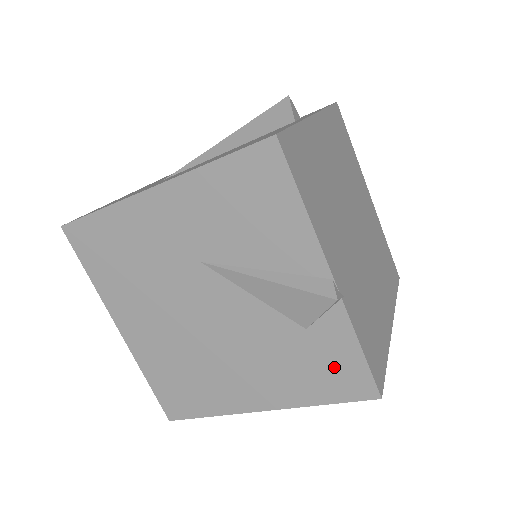
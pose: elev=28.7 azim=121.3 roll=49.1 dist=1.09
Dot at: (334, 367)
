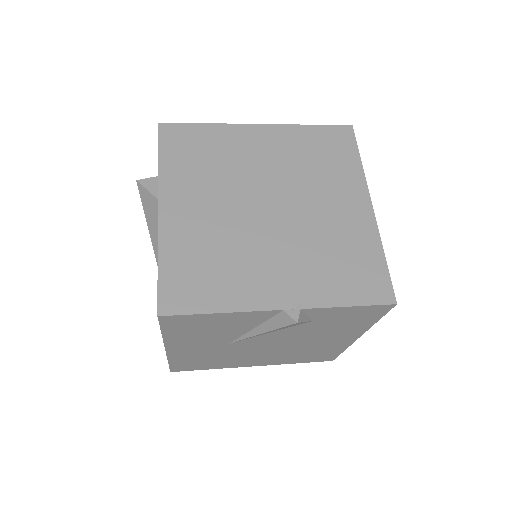
Dot at: (352, 316)
